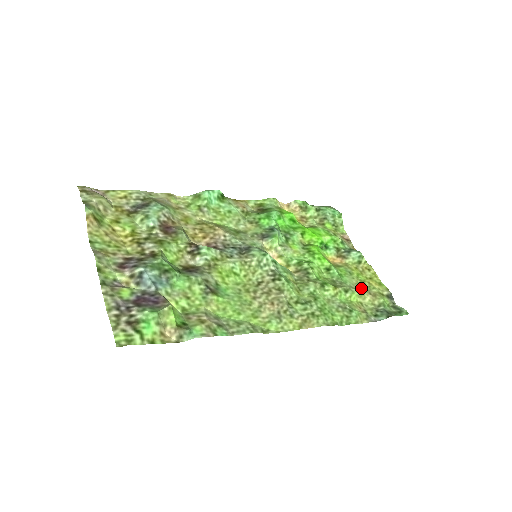
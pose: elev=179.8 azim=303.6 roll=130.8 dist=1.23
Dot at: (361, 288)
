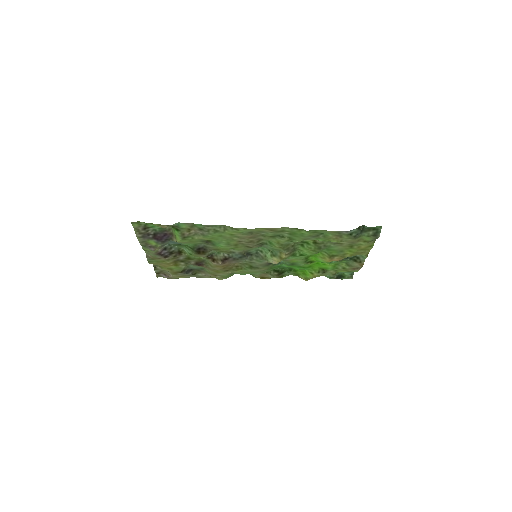
Dot at: (345, 244)
